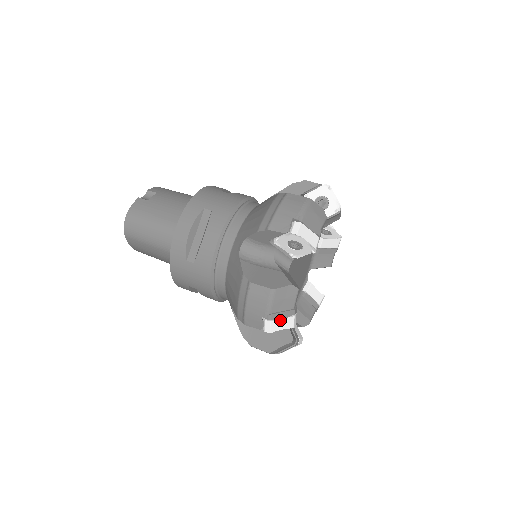
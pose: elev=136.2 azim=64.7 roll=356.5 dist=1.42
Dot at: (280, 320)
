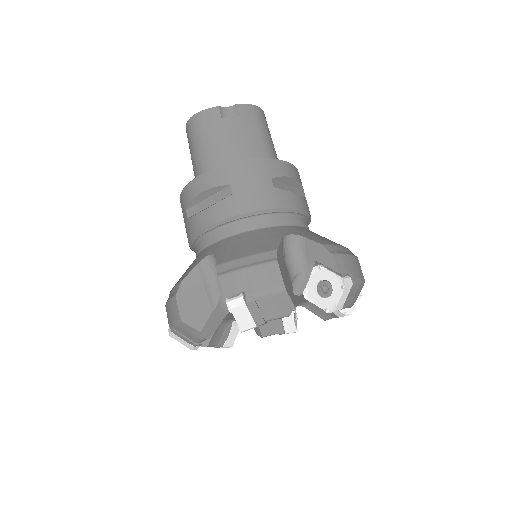
Dot at: (181, 338)
